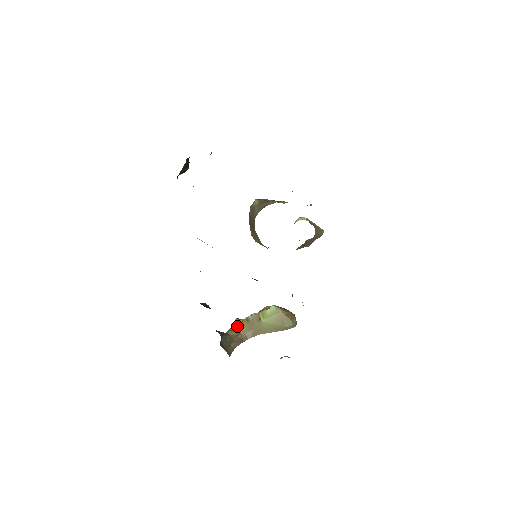
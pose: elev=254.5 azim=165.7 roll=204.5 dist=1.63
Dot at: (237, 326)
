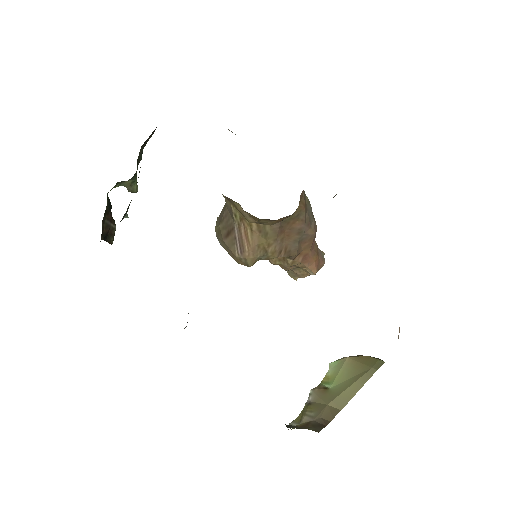
Dot at: (299, 424)
